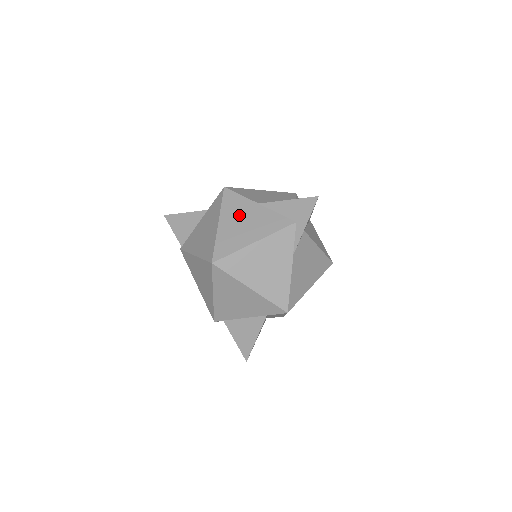
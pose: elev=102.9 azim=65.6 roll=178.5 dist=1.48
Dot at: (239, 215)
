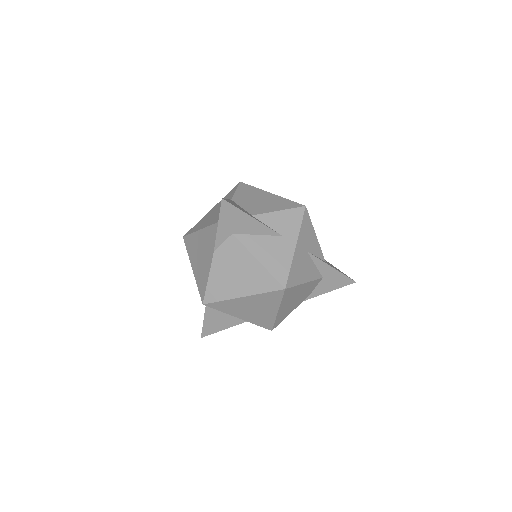
Dot at: (219, 206)
